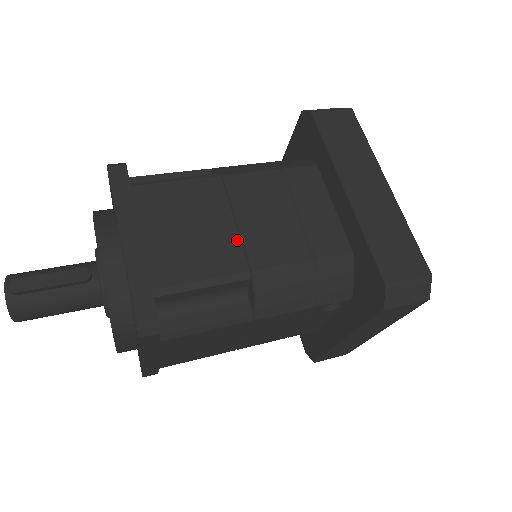
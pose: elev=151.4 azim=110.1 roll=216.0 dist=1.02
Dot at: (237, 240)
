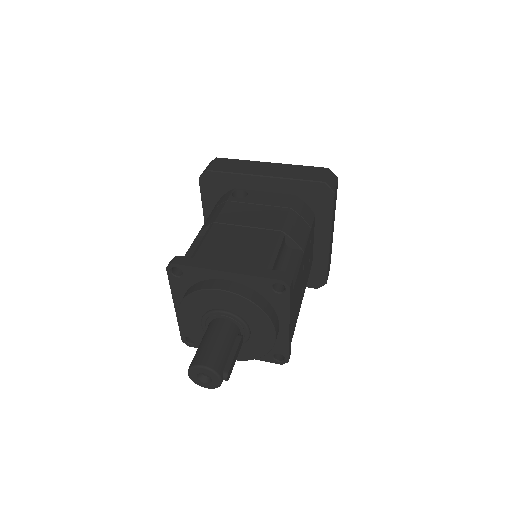
Dot at: (302, 290)
